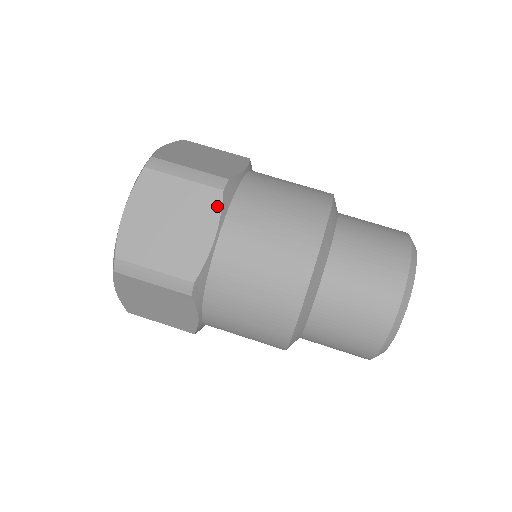
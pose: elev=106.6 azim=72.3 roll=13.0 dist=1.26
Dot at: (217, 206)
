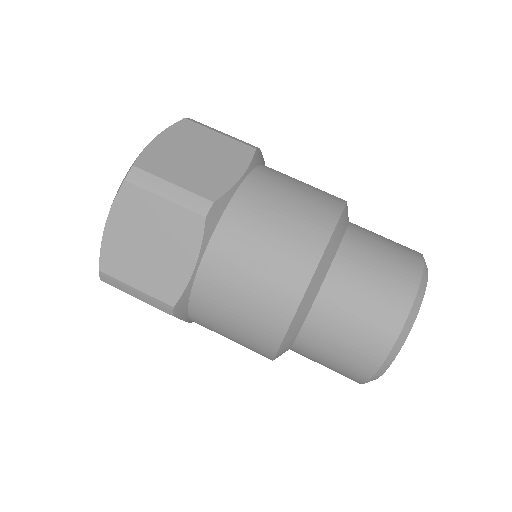
Dot at: (198, 234)
